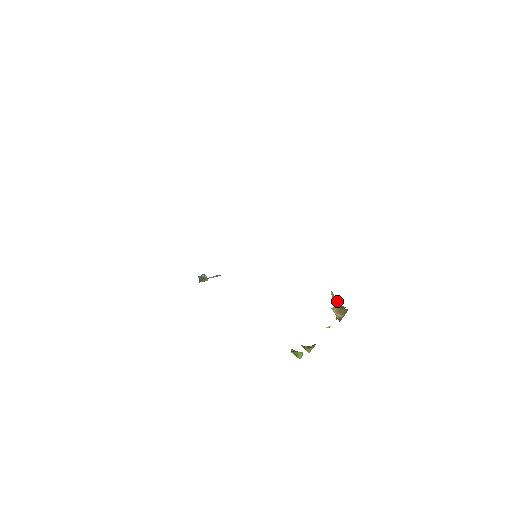
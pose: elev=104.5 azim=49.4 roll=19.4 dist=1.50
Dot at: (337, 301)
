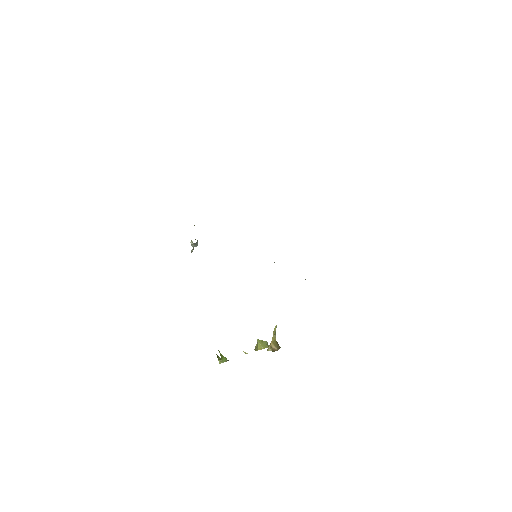
Dot at: occluded
